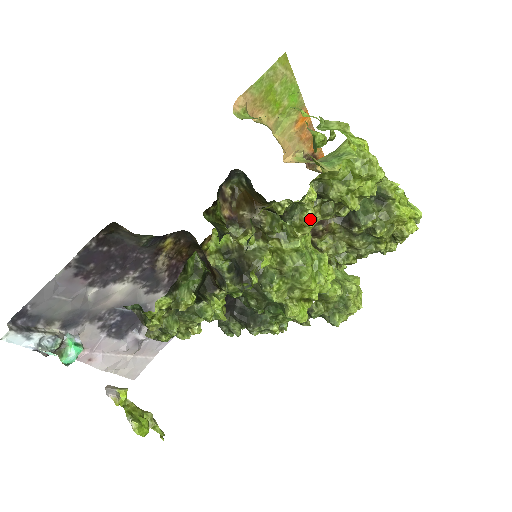
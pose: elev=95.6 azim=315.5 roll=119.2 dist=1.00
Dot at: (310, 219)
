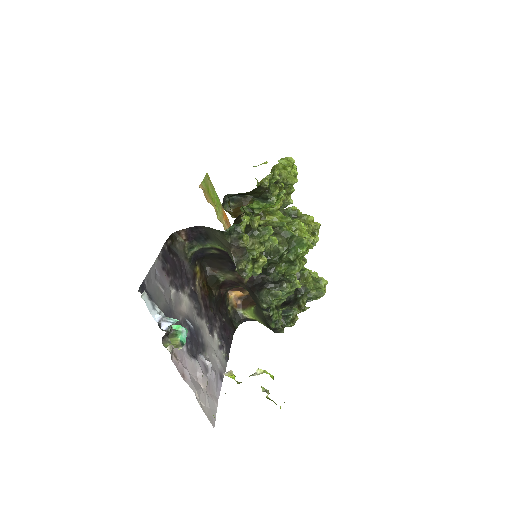
Dot at: (280, 191)
